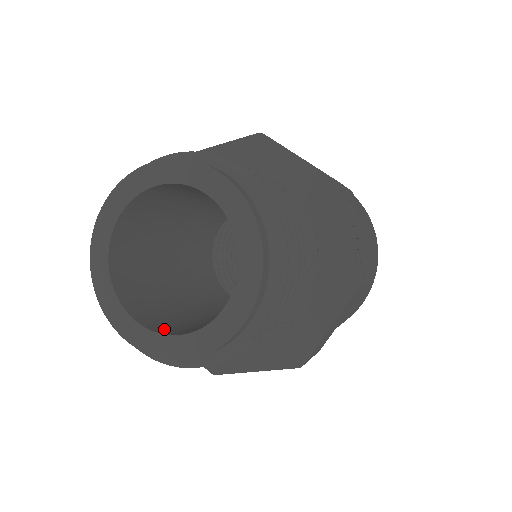
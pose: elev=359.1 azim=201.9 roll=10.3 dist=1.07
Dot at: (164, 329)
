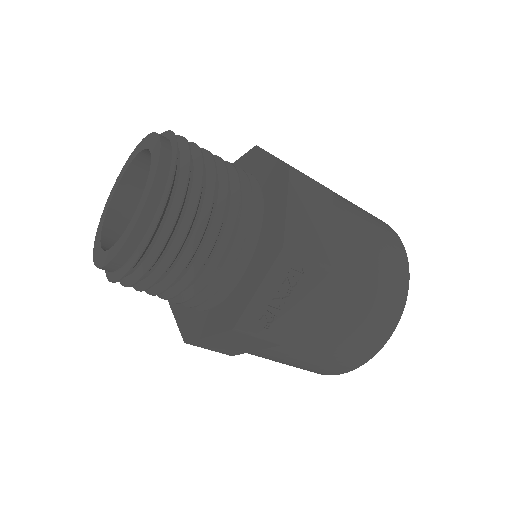
Dot at: occluded
